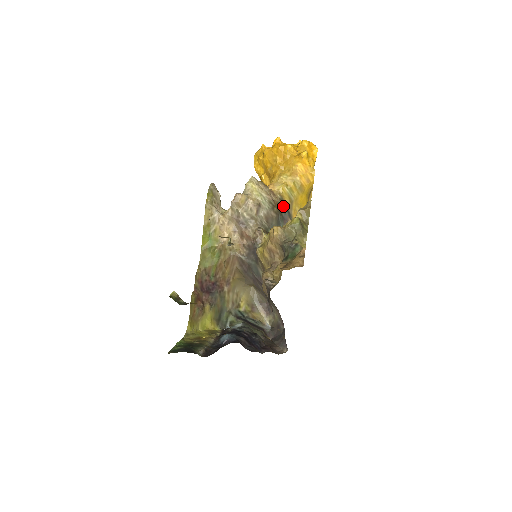
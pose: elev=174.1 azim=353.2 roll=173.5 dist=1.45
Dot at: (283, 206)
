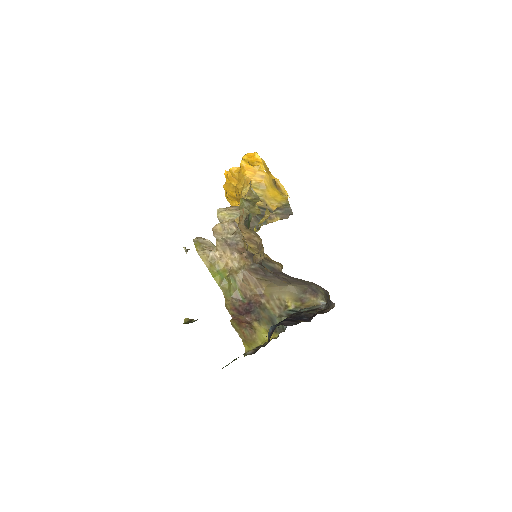
Dot at: occluded
